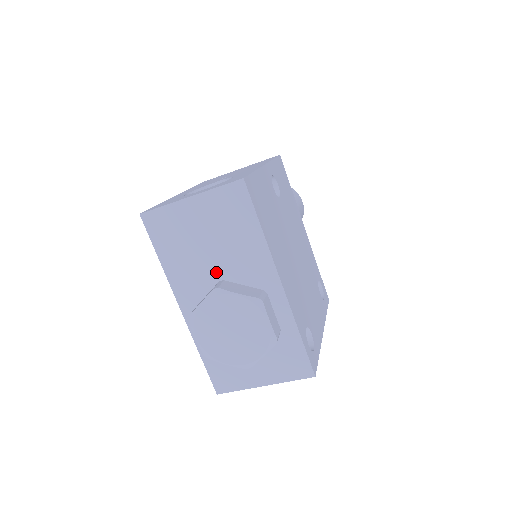
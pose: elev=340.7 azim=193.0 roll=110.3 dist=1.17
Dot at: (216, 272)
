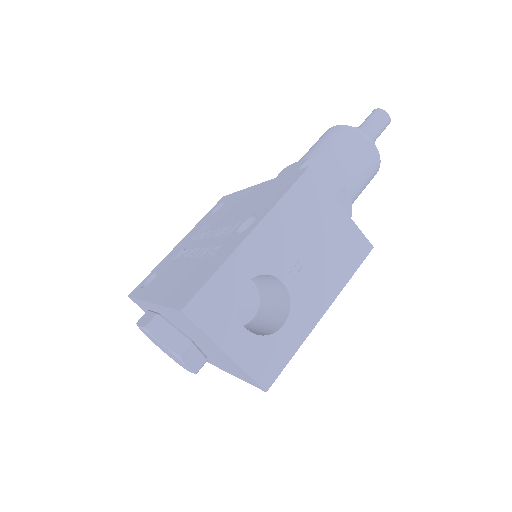
Dot at: (193, 339)
